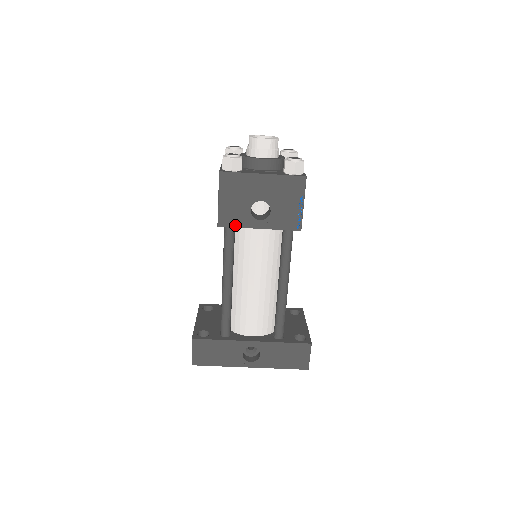
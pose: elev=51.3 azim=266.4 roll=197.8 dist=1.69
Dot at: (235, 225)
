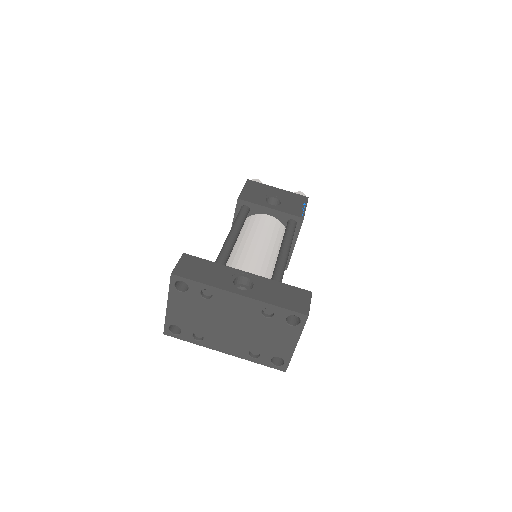
Dot at: (252, 202)
